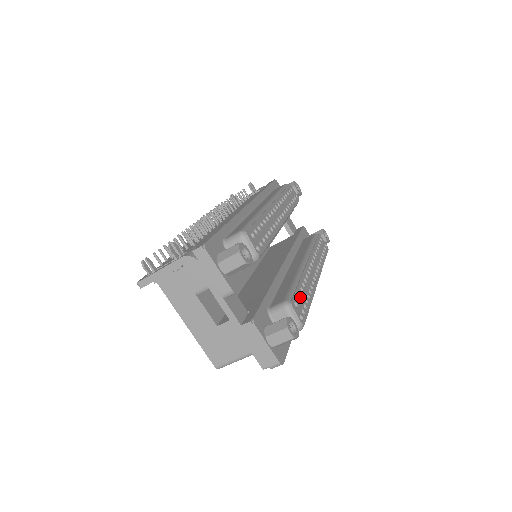
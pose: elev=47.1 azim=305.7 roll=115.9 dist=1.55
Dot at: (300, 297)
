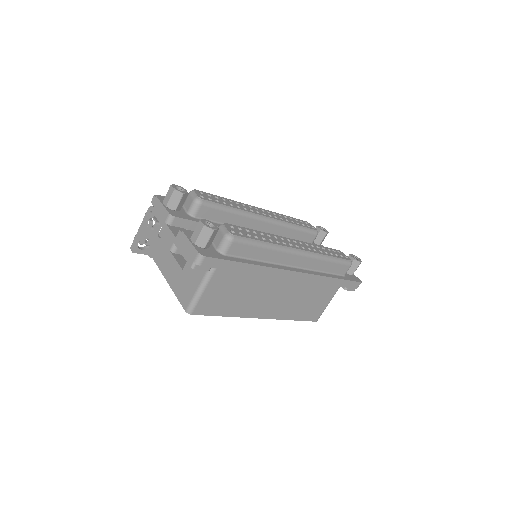
Dot at: (246, 231)
